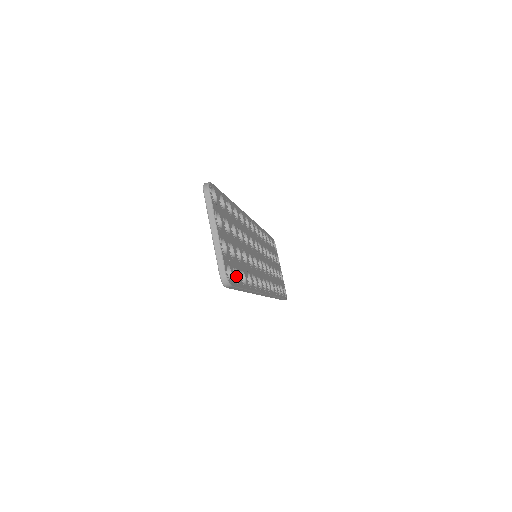
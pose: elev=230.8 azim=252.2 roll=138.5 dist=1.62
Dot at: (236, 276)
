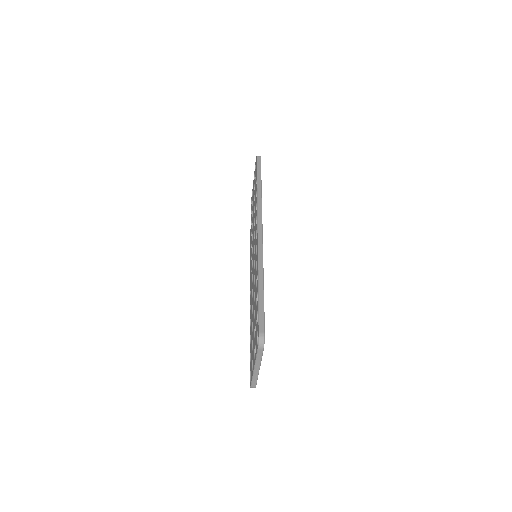
Dot at: occluded
